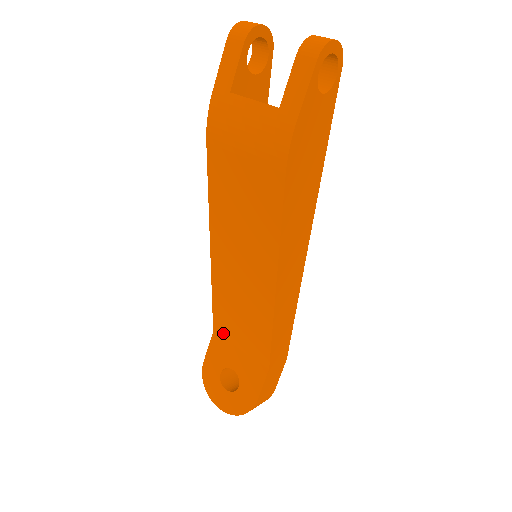
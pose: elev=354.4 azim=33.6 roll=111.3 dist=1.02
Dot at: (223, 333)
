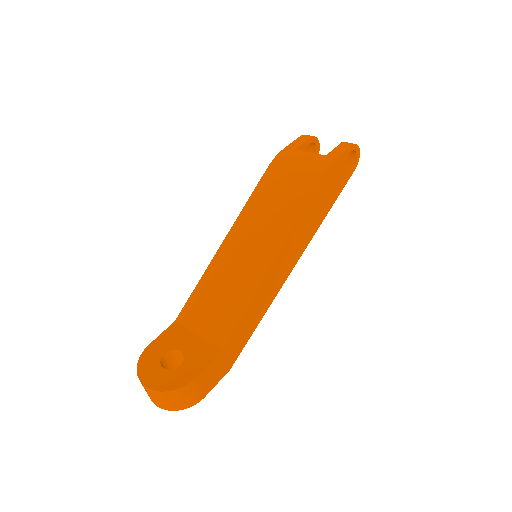
Dot at: (187, 320)
